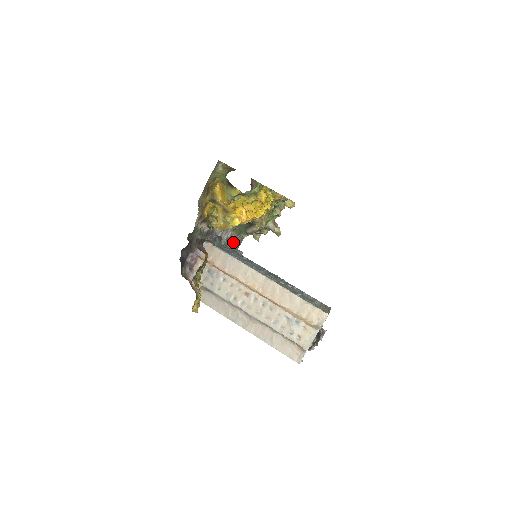
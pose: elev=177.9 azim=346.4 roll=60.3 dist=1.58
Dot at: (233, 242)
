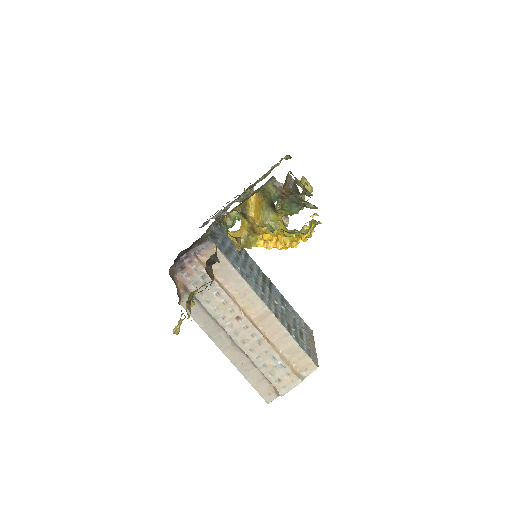
Dot at: occluded
